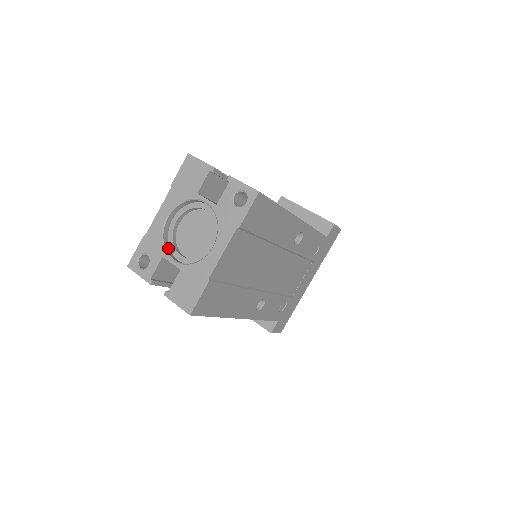
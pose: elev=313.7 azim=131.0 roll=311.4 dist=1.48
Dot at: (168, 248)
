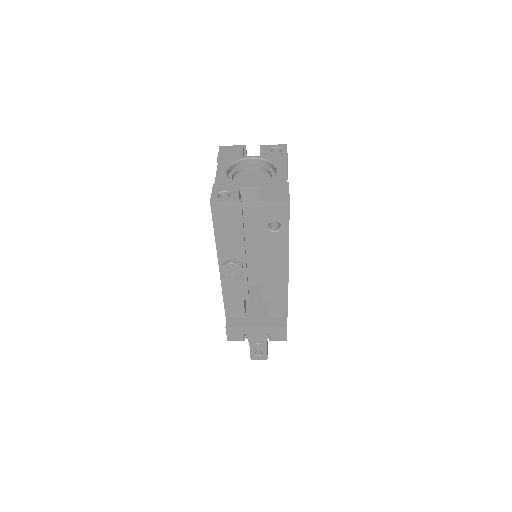
Dot at: occluded
